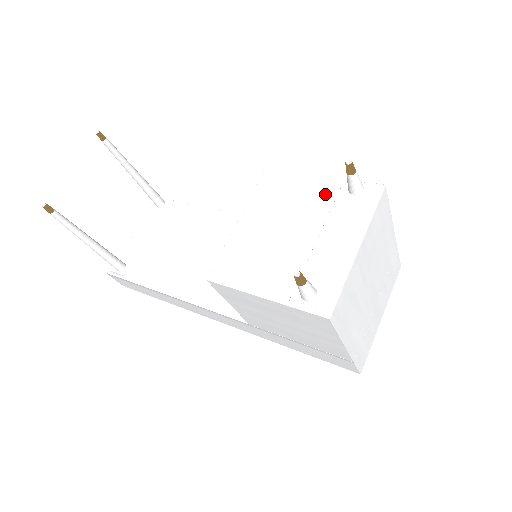
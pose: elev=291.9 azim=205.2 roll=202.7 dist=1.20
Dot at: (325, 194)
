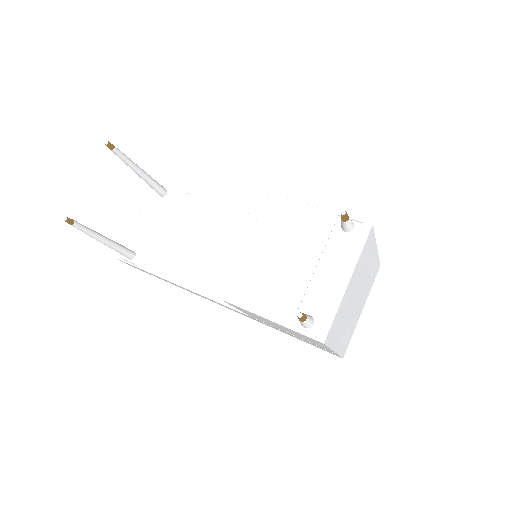
Dot at: (321, 227)
